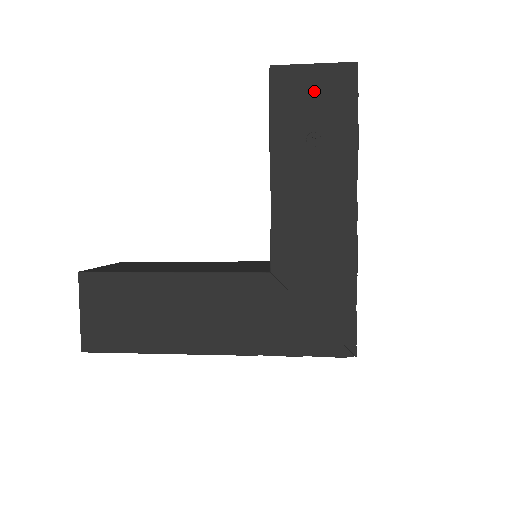
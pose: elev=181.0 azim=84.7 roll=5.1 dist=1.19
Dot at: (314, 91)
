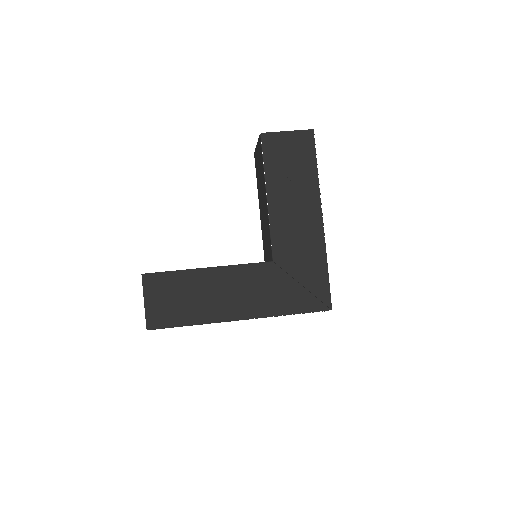
Dot at: (289, 147)
